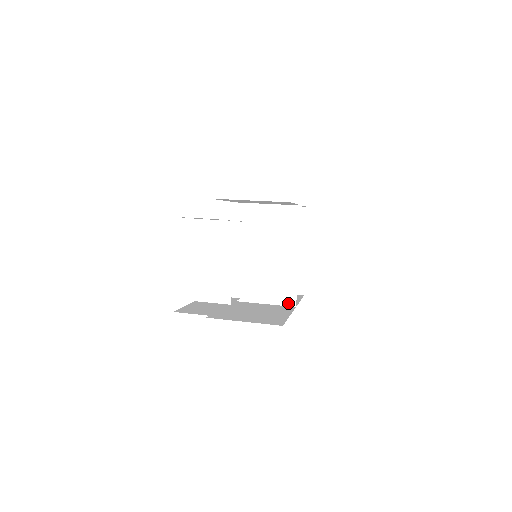
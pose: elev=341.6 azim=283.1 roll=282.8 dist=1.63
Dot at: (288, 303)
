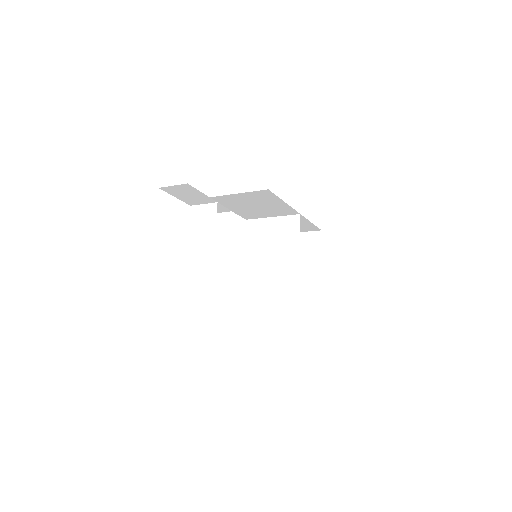
Dot at: (291, 304)
